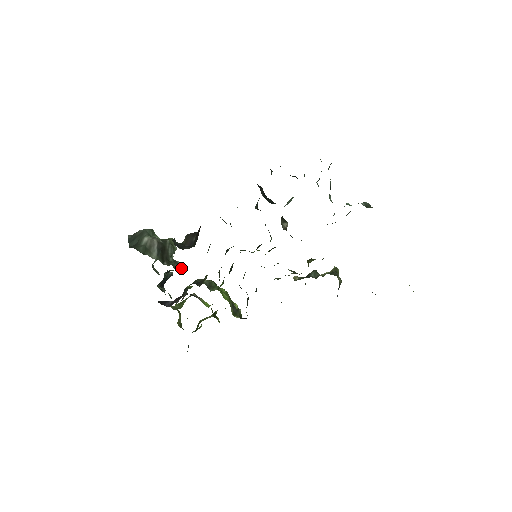
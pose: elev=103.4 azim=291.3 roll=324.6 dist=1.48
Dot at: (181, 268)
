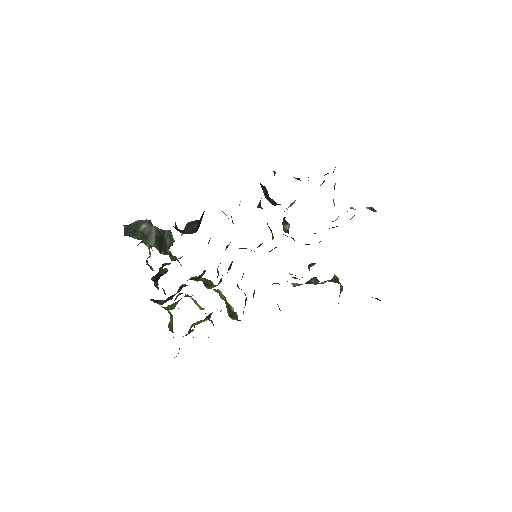
Dot at: (178, 261)
